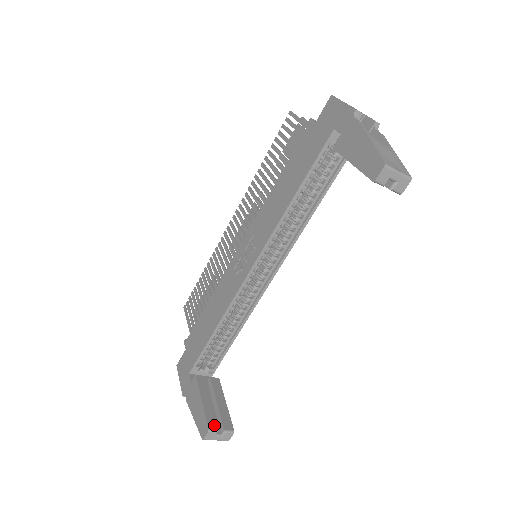
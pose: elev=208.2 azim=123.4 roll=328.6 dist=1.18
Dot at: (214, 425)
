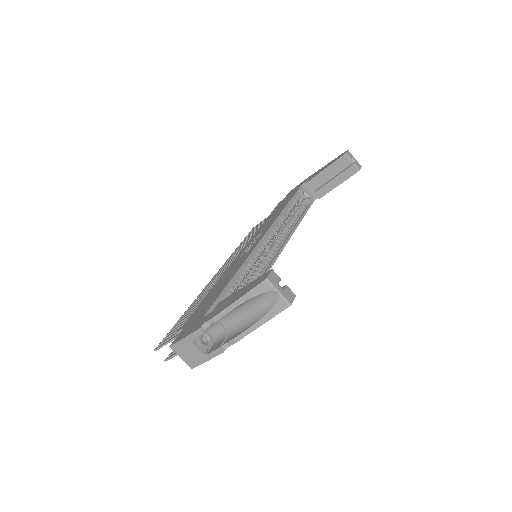
Dot at: occluded
